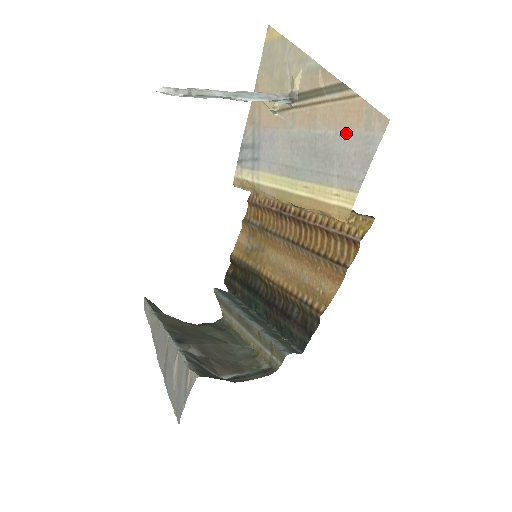
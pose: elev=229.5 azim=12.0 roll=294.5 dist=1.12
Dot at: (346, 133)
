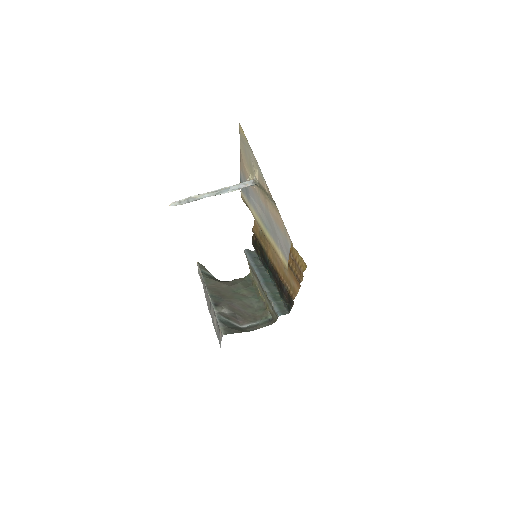
Dot at: (279, 228)
